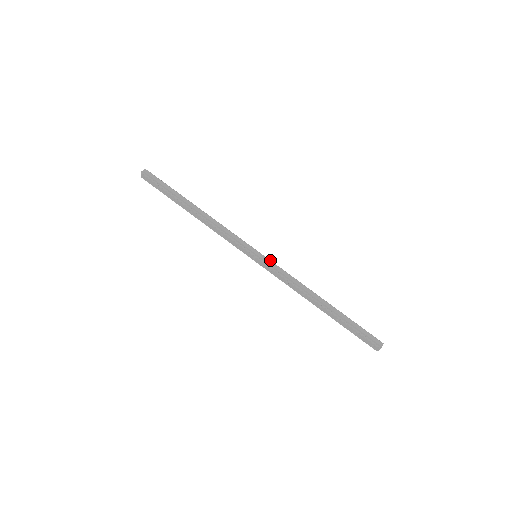
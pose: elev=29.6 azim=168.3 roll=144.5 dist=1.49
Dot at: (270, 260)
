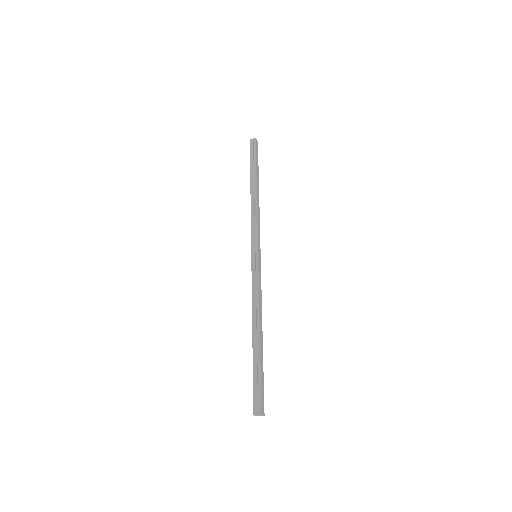
Dot at: (258, 266)
